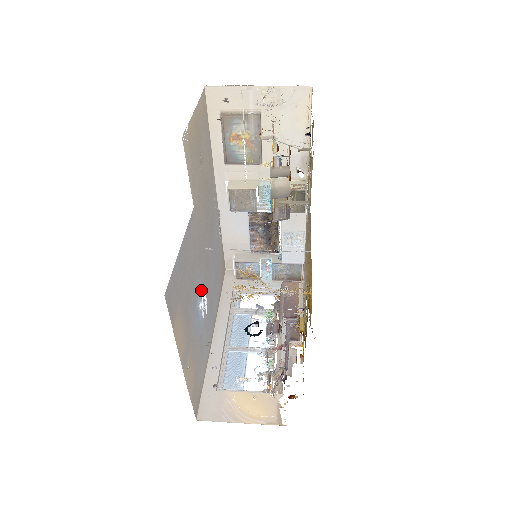
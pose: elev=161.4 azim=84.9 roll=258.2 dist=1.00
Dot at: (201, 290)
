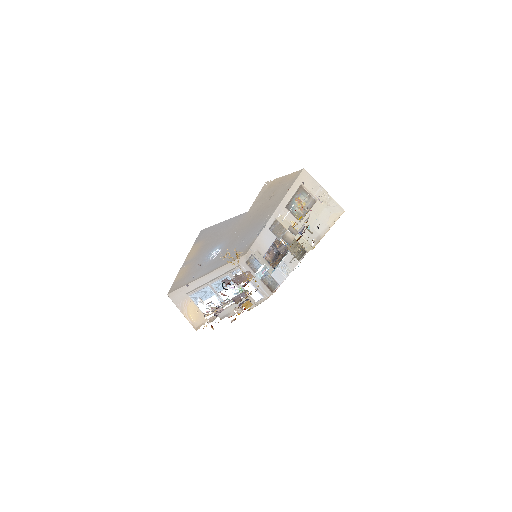
Dot at: (221, 247)
